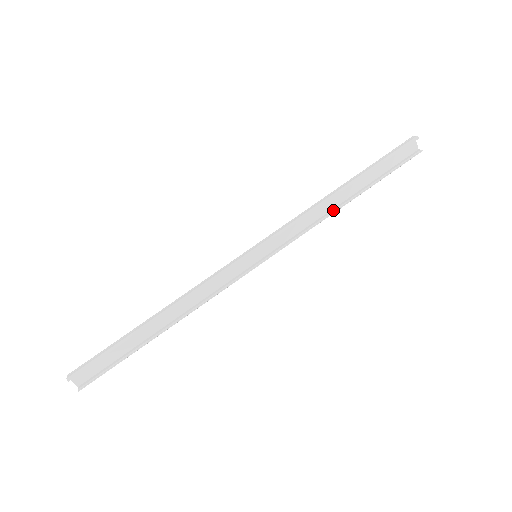
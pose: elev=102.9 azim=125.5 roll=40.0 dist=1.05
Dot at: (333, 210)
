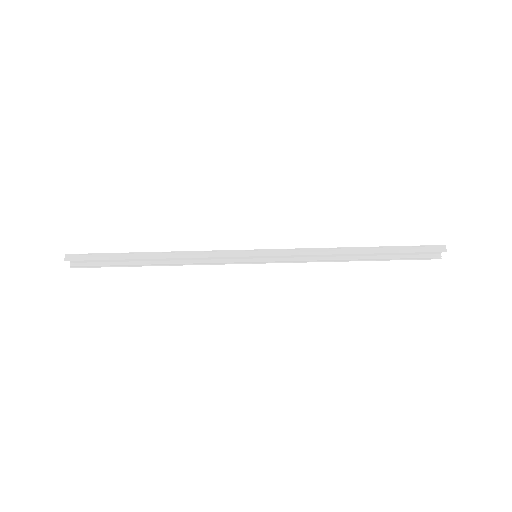
Dot at: (338, 258)
